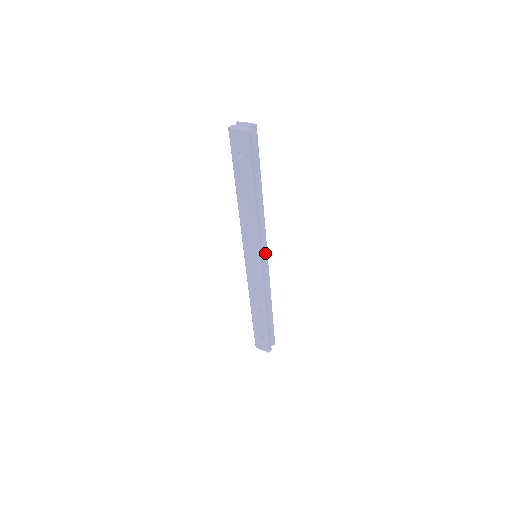
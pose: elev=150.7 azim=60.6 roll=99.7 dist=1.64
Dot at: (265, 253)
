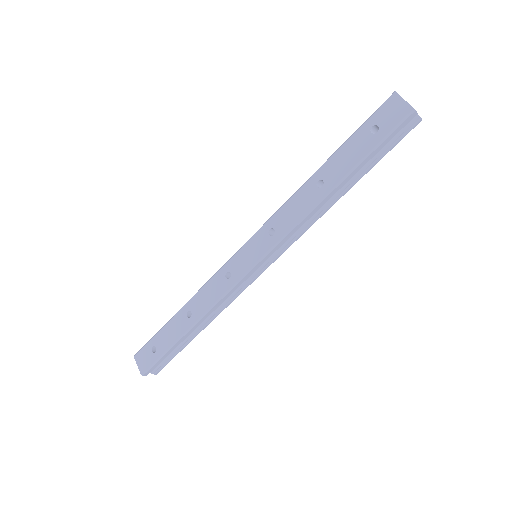
Dot at: (268, 263)
